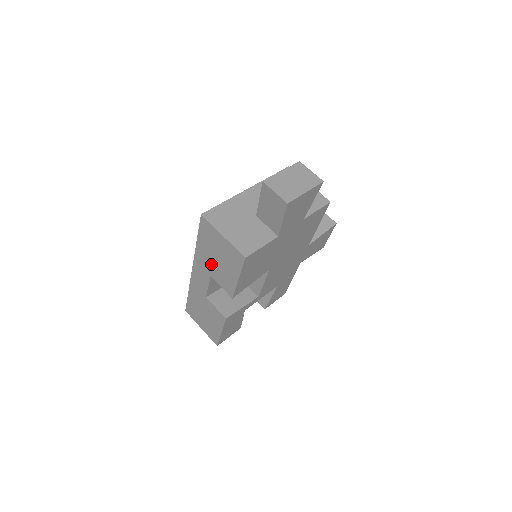
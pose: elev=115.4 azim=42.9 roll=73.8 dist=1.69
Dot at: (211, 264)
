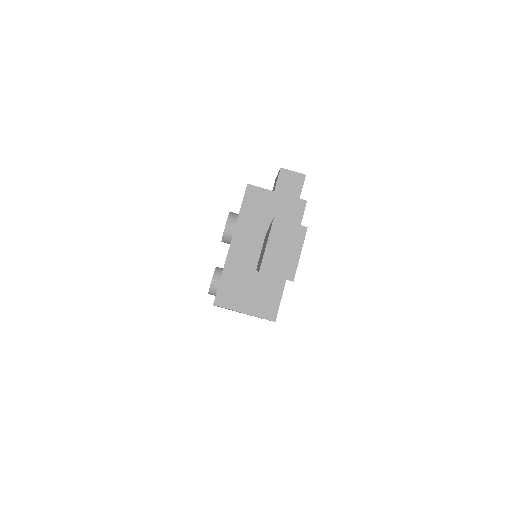
Dot at: occluded
